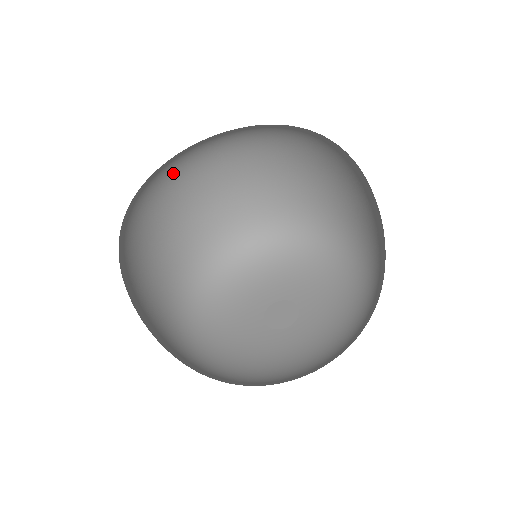
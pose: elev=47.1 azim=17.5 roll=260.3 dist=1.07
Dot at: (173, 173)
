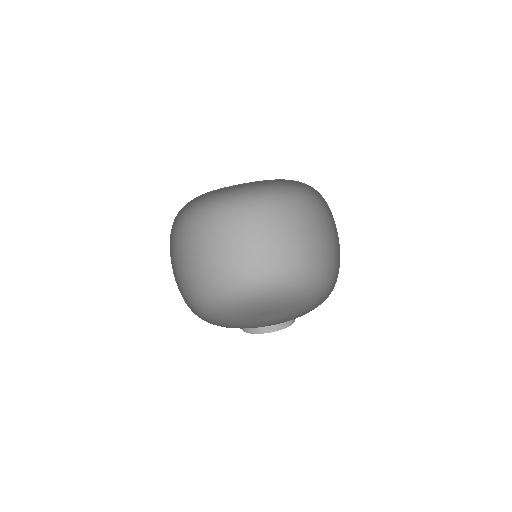
Dot at: (226, 213)
